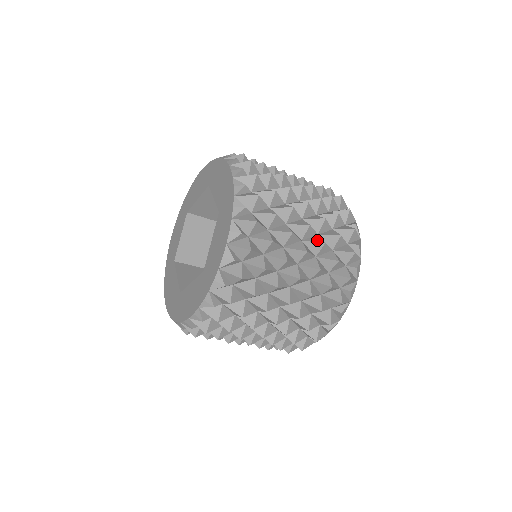
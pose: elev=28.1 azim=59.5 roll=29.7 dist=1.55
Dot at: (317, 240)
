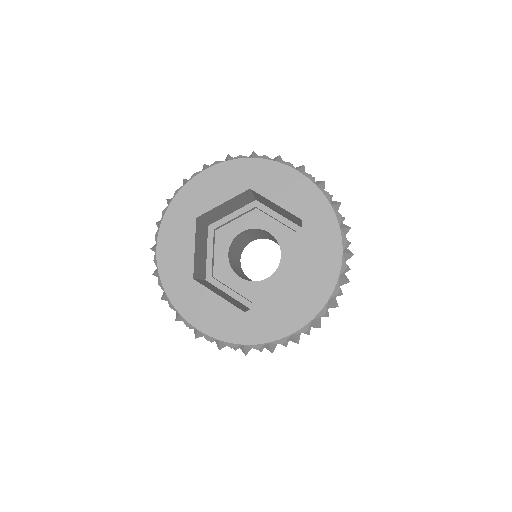
Dot at: occluded
